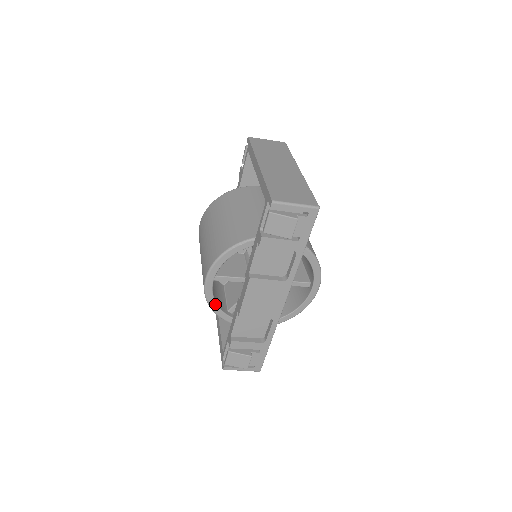
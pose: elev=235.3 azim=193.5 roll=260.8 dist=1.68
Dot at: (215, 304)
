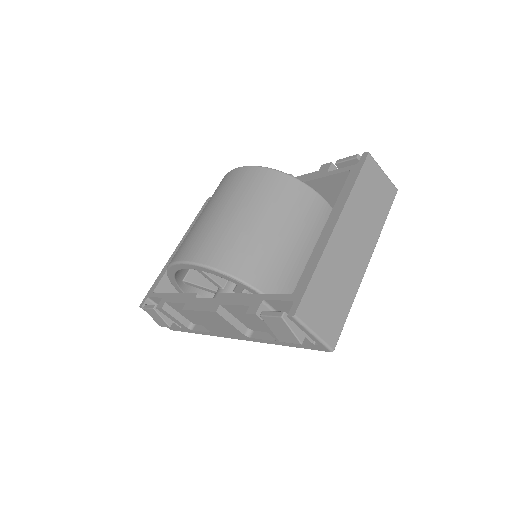
Dot at: (173, 275)
